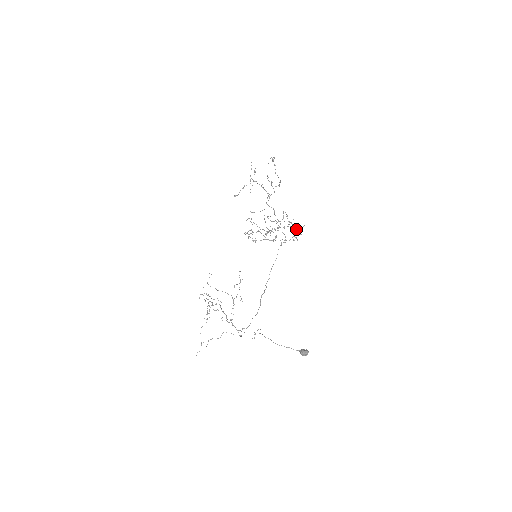
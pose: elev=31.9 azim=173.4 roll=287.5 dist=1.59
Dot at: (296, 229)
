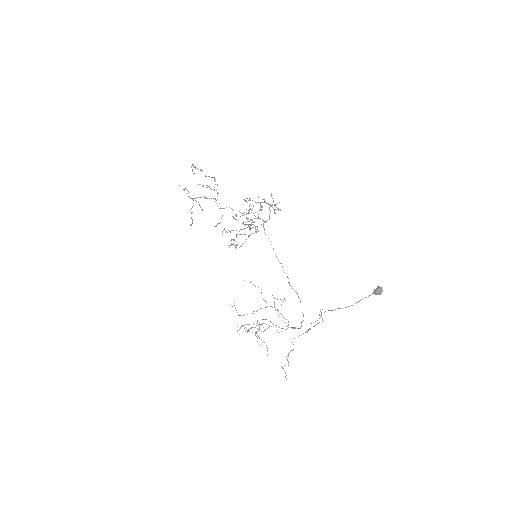
Dot at: occluded
